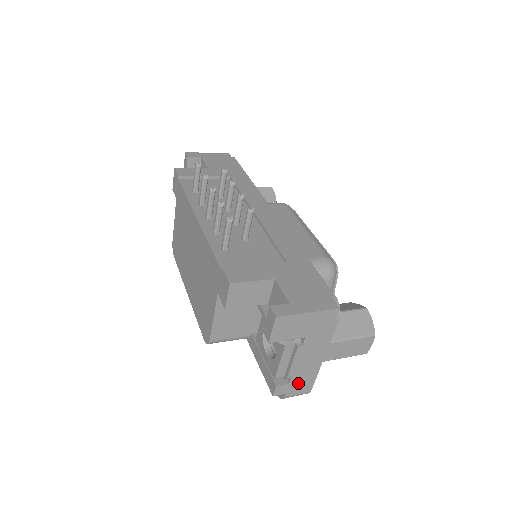
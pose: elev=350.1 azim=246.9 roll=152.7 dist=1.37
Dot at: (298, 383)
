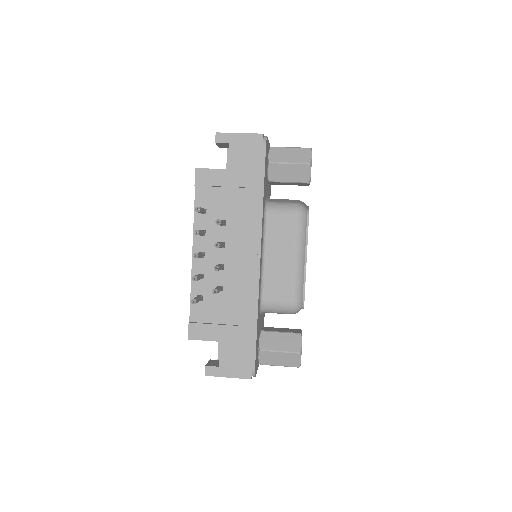
Dot at: occluded
